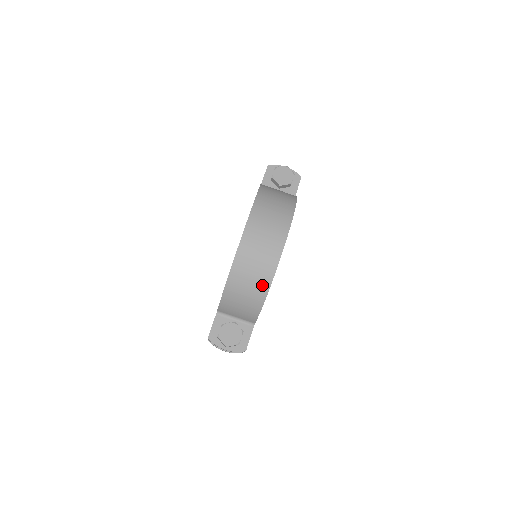
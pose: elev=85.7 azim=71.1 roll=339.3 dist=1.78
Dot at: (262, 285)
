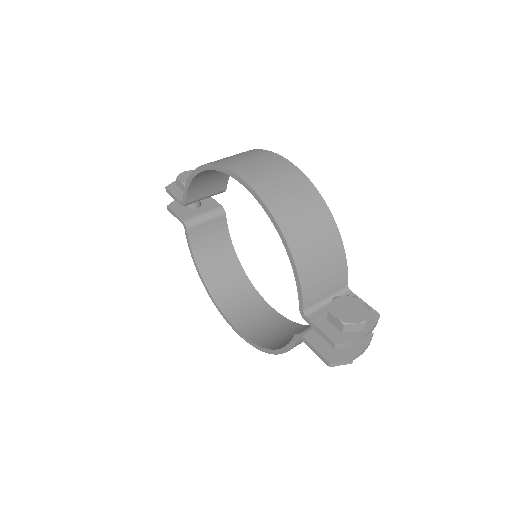
Dot at: (319, 211)
